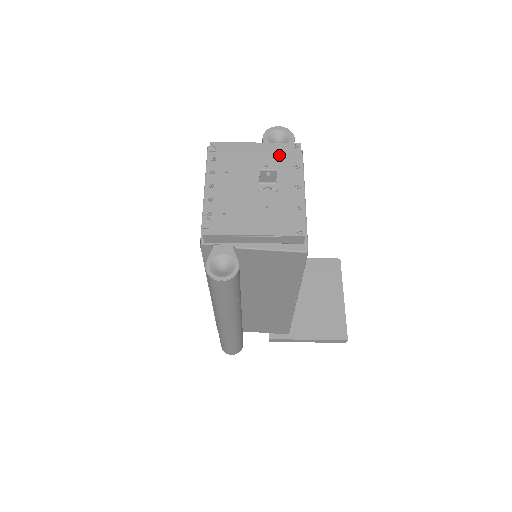
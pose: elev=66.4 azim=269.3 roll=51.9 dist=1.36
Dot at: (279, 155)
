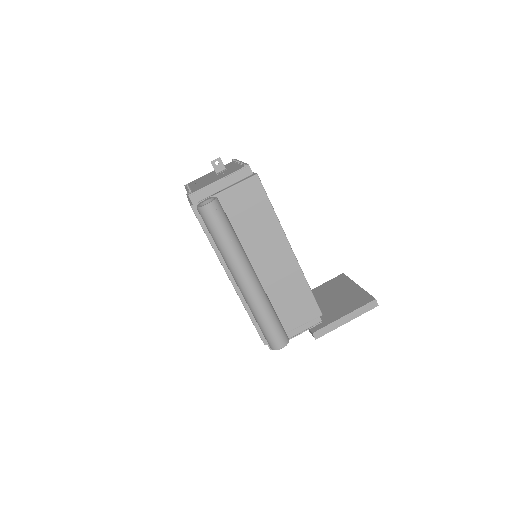
Dot at: (225, 166)
